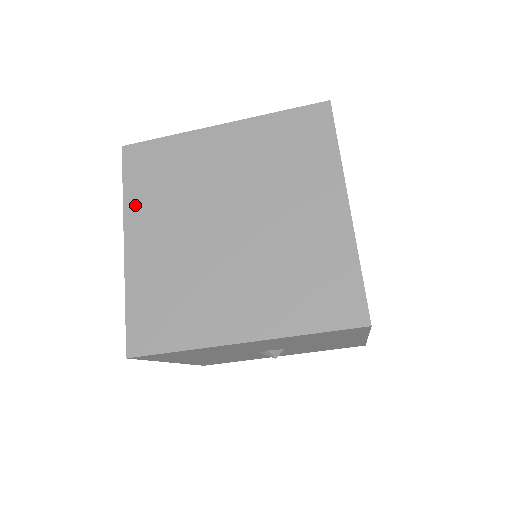
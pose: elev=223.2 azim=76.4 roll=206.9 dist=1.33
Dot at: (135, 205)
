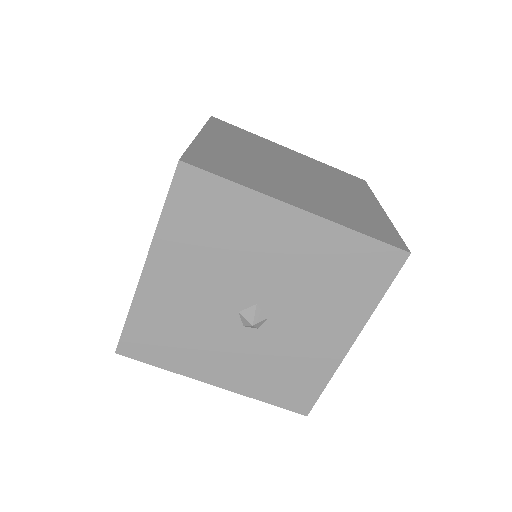
Dot at: (215, 131)
